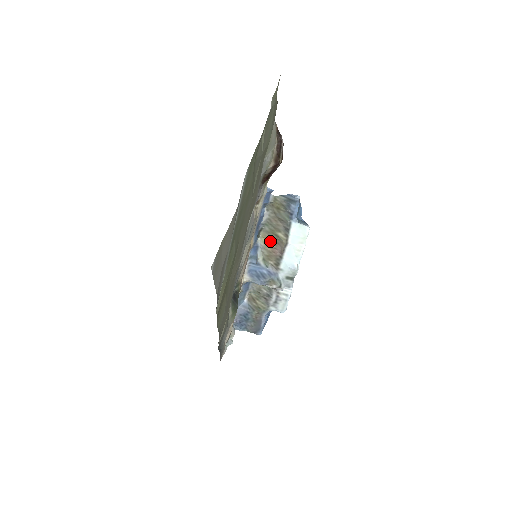
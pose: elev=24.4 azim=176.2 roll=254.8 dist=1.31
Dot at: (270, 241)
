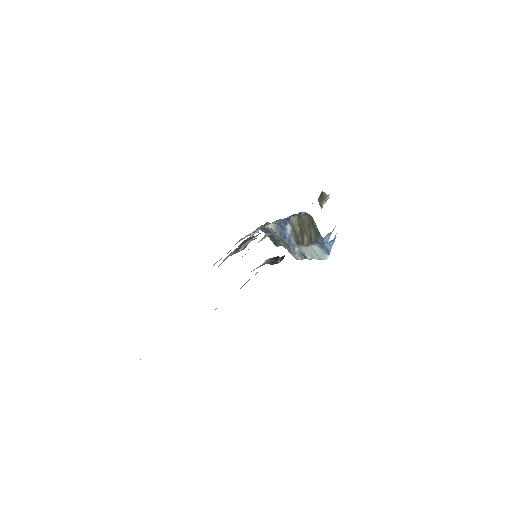
Dot at: (299, 228)
